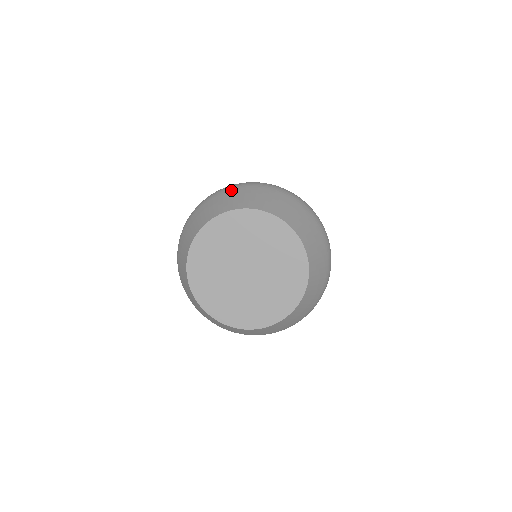
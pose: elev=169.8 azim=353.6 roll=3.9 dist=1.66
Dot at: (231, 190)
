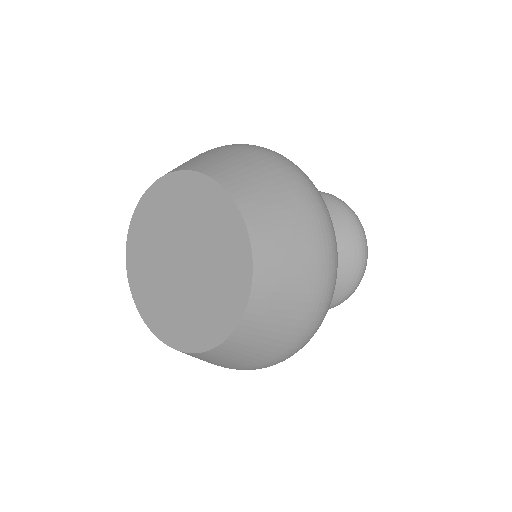
Dot at: (260, 157)
